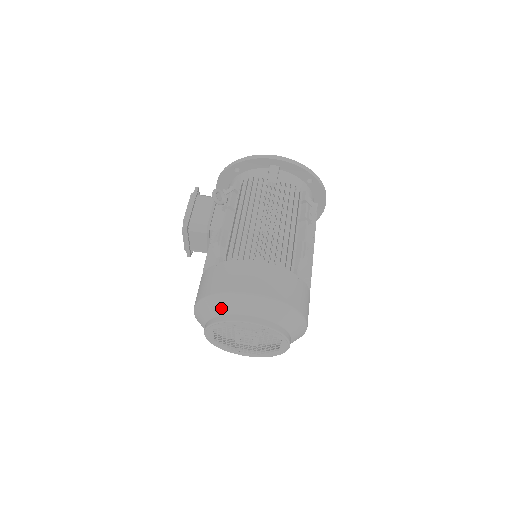
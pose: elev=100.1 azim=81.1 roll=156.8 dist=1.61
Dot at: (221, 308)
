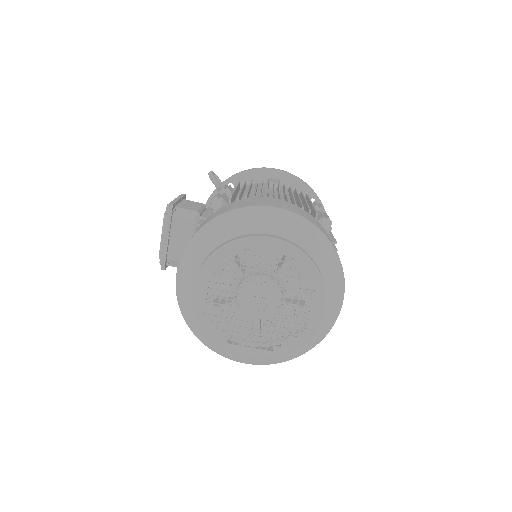
Dot at: (228, 230)
